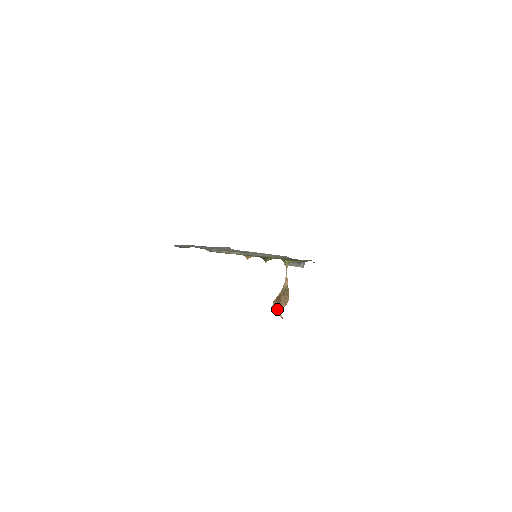
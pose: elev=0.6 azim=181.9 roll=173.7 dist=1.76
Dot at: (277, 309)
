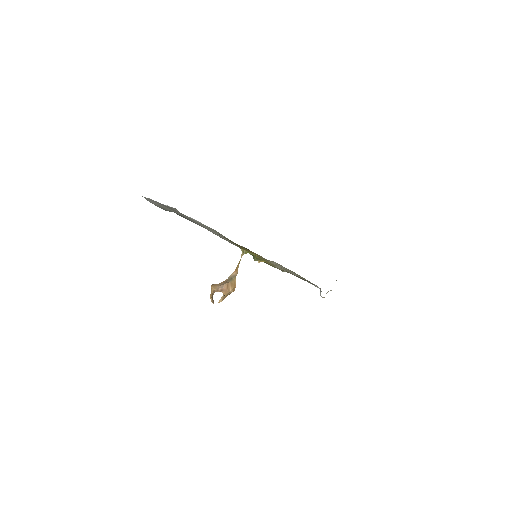
Dot at: (221, 297)
